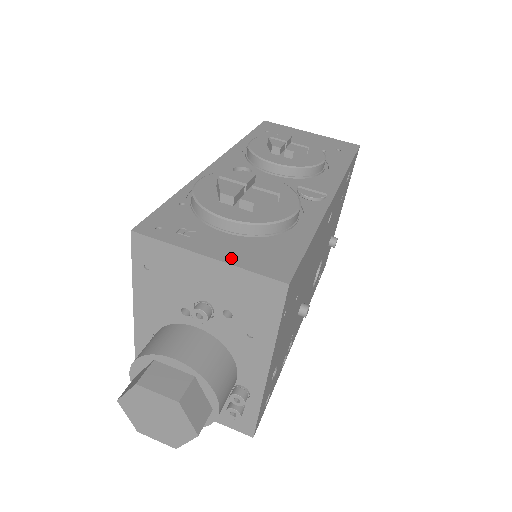
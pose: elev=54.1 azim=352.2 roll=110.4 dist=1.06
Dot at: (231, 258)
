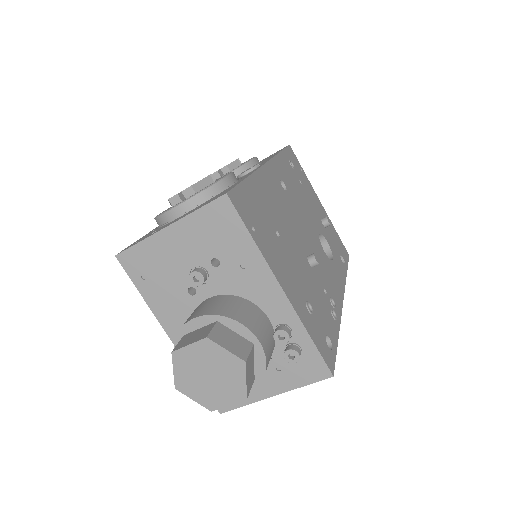
Dot at: (185, 216)
